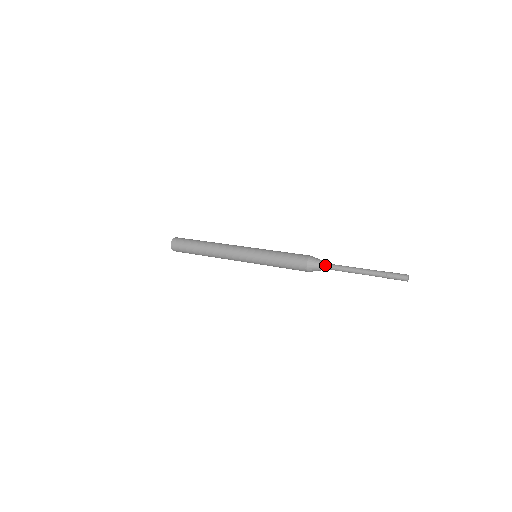
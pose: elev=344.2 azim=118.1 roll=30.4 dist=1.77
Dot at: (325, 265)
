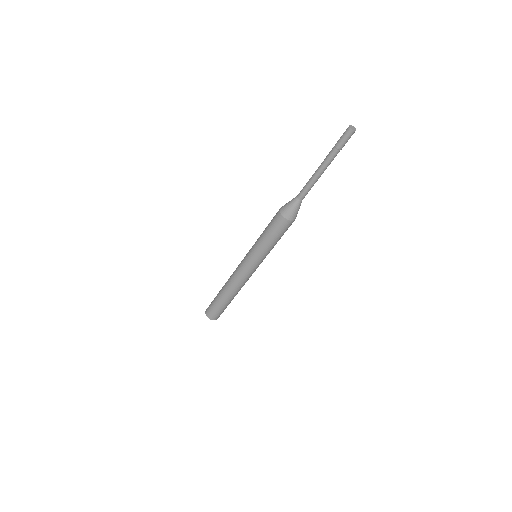
Dot at: occluded
